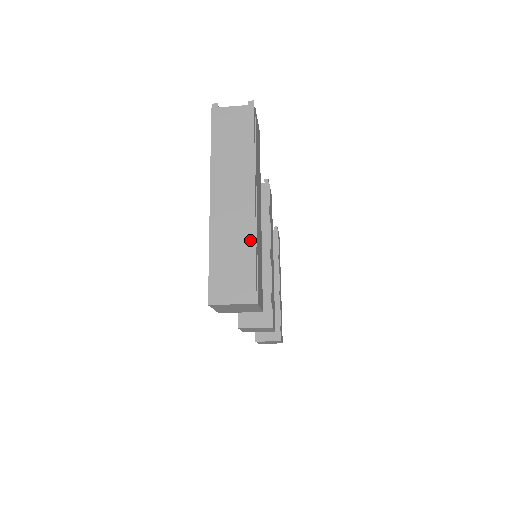
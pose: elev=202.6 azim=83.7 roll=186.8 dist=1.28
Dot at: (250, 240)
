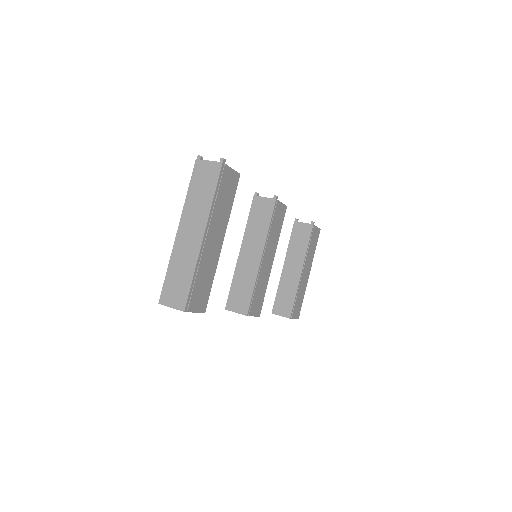
Dot at: (192, 267)
